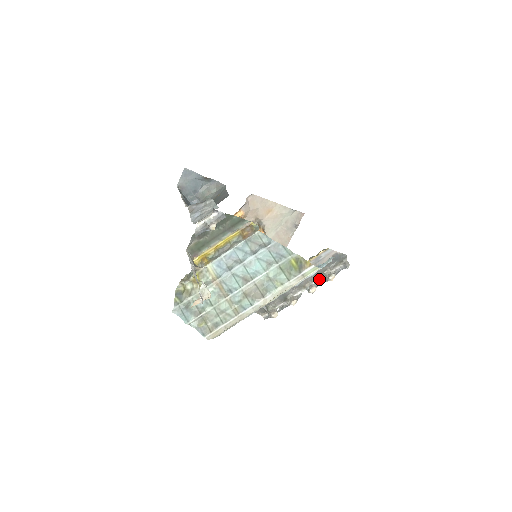
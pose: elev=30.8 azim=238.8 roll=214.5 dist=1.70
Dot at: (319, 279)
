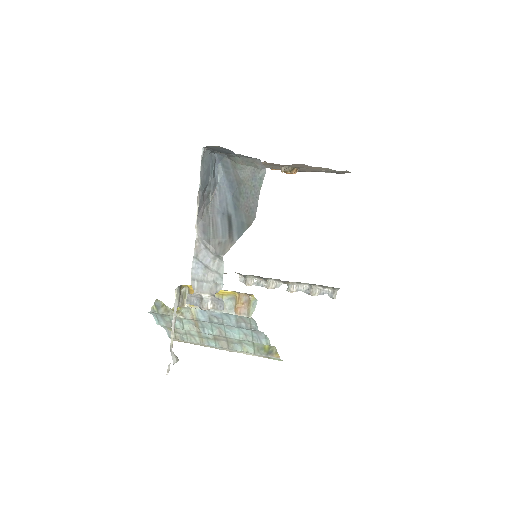
Dot at: (304, 285)
